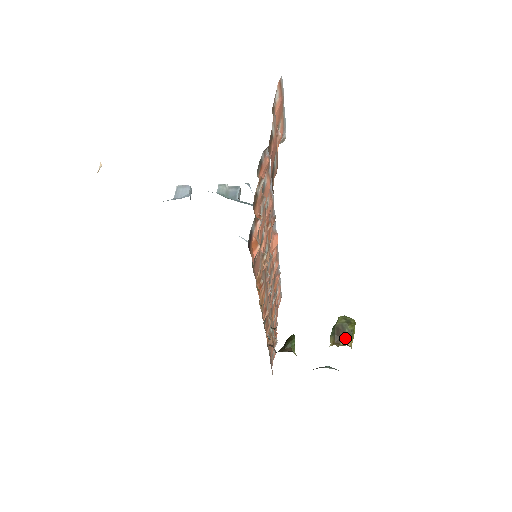
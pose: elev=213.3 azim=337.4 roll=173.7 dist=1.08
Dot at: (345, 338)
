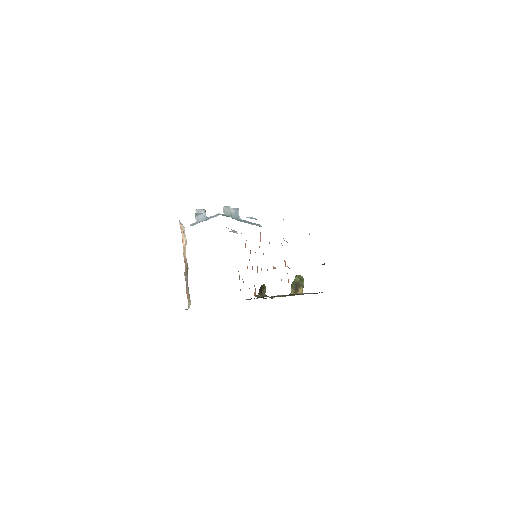
Dot at: (300, 289)
